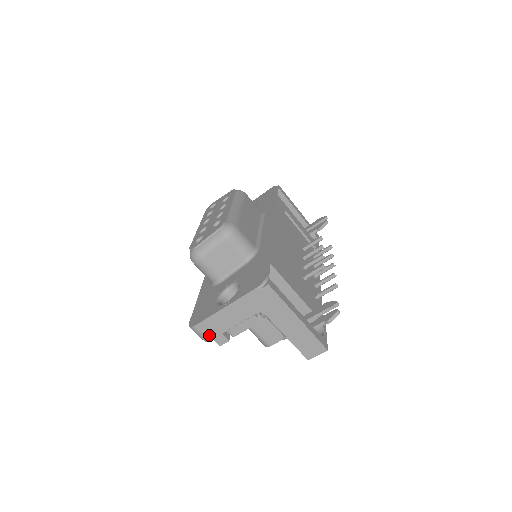
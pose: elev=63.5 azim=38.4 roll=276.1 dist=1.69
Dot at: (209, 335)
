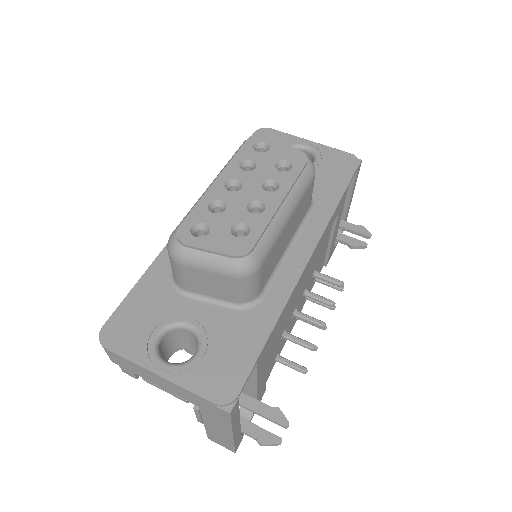
Dot at: (117, 362)
